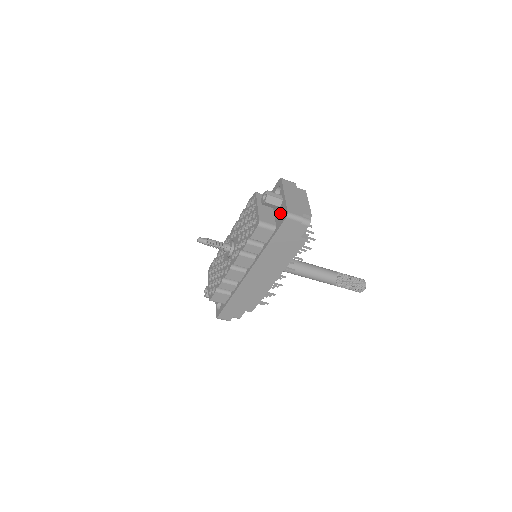
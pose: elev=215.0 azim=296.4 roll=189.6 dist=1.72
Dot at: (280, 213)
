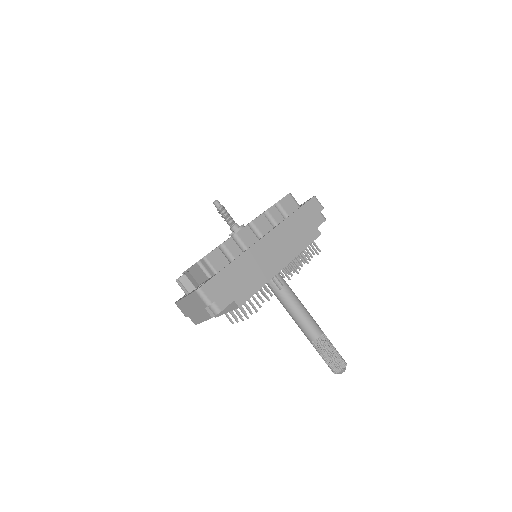
Dot at: occluded
